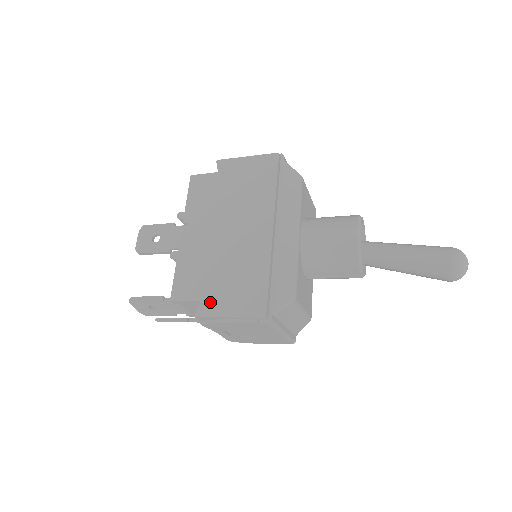
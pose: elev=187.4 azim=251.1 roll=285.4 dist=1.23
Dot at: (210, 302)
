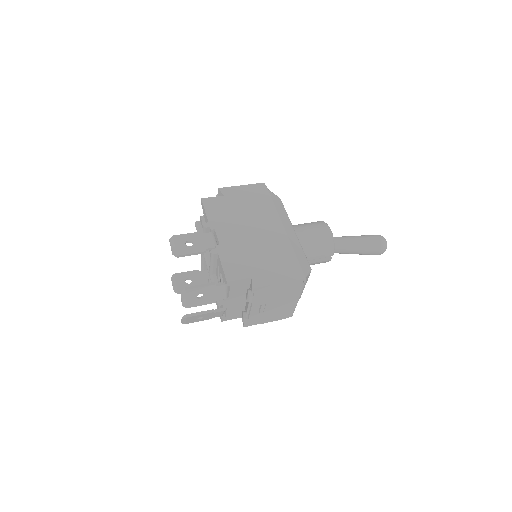
Dot at: (260, 277)
